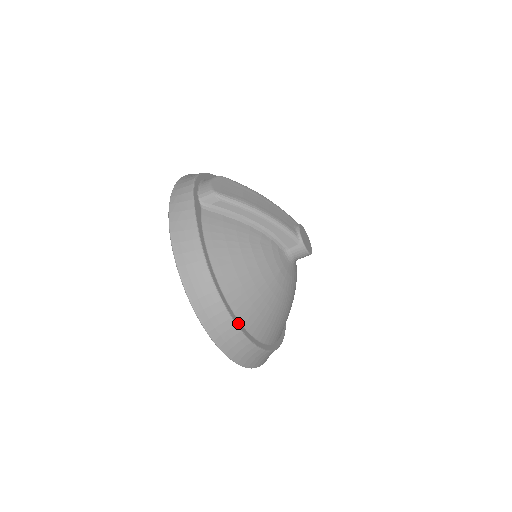
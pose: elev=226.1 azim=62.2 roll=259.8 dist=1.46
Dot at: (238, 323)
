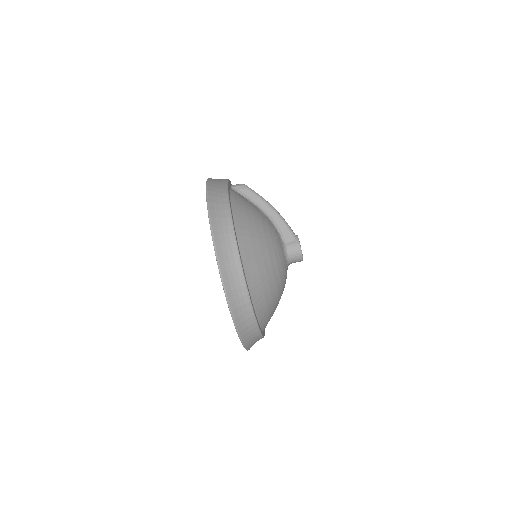
Dot at: (237, 244)
